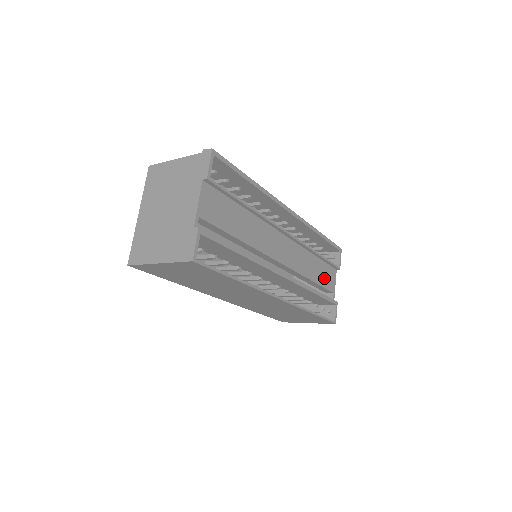
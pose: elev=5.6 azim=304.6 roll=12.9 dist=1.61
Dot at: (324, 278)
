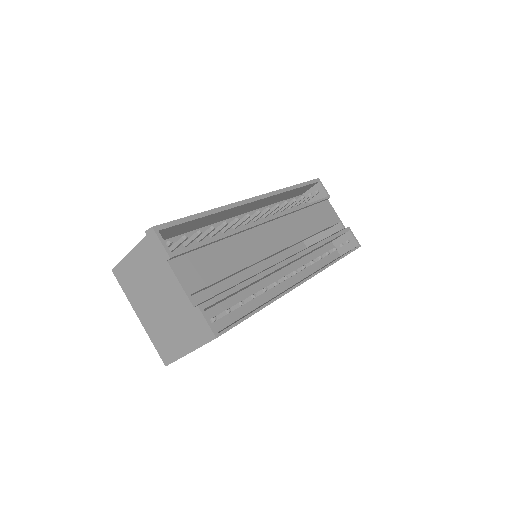
Dot at: (323, 219)
